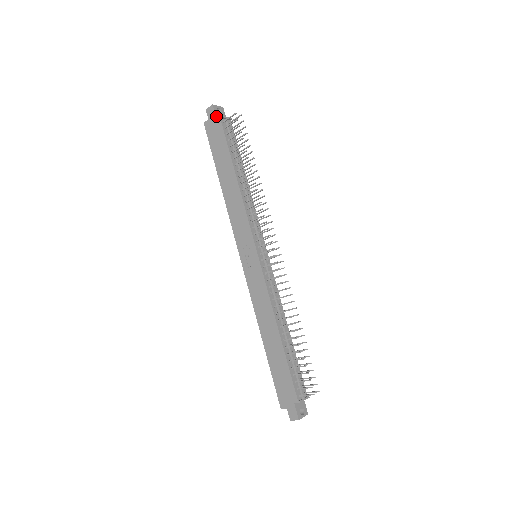
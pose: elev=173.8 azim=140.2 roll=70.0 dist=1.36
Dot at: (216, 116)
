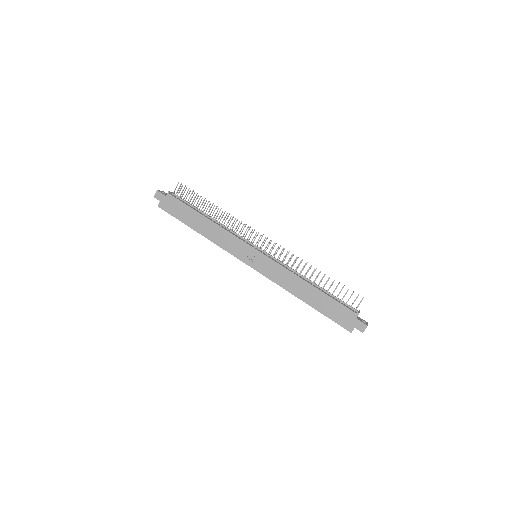
Dot at: (165, 195)
